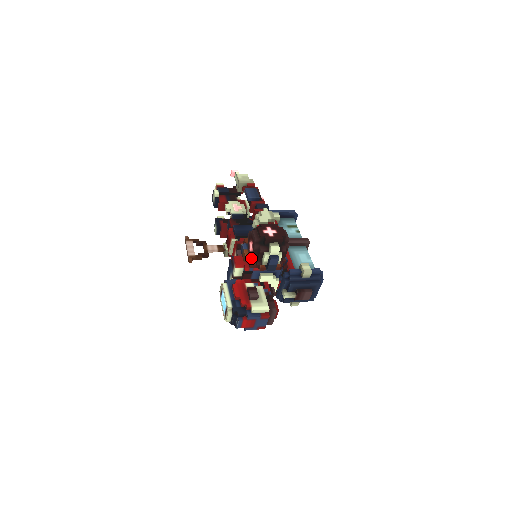
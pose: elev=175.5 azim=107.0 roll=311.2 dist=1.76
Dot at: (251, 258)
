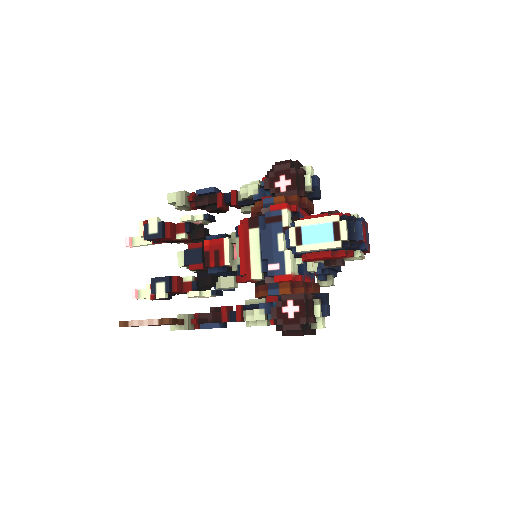
Dot at: (294, 191)
